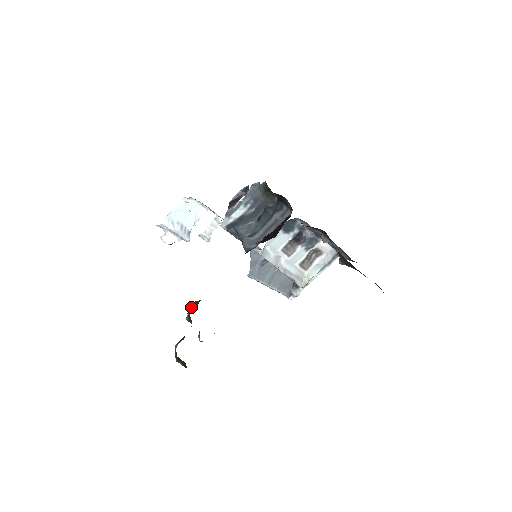
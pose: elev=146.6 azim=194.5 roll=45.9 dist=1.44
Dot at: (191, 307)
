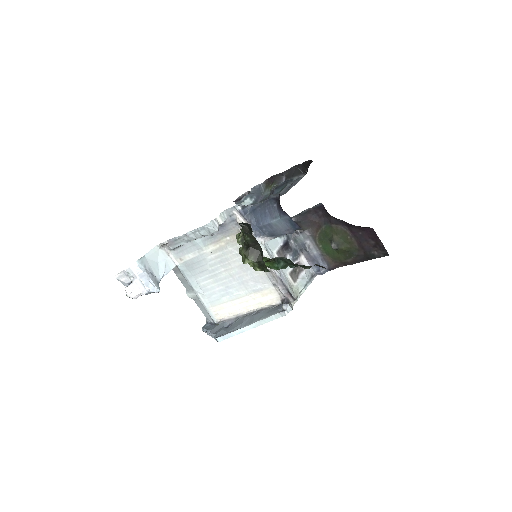
Dot at: (240, 232)
